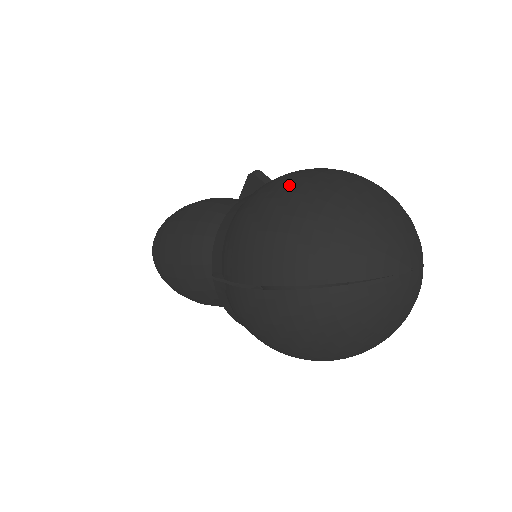
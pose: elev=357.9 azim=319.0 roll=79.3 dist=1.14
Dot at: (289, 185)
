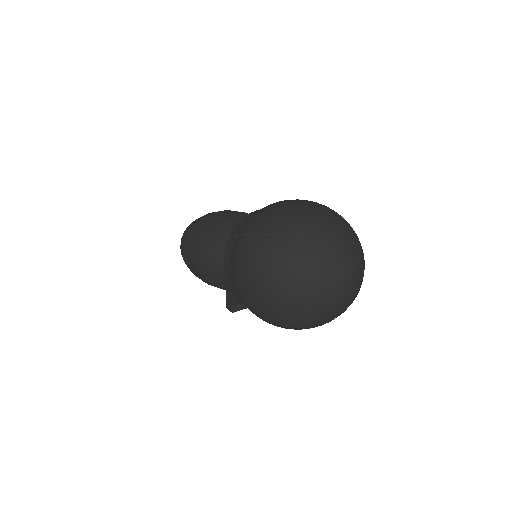
Dot at: (308, 201)
